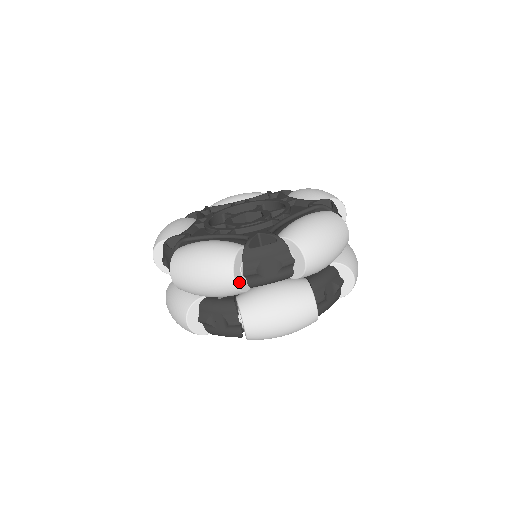
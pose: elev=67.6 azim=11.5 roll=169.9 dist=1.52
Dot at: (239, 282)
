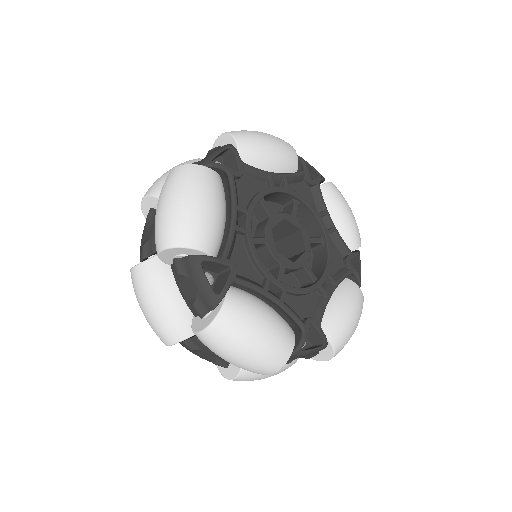
Dot at: occluded
